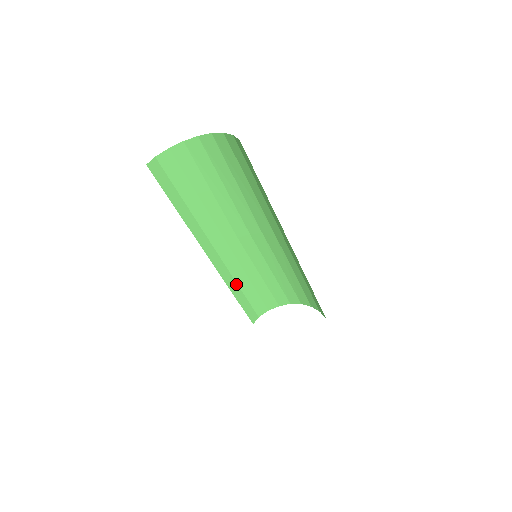
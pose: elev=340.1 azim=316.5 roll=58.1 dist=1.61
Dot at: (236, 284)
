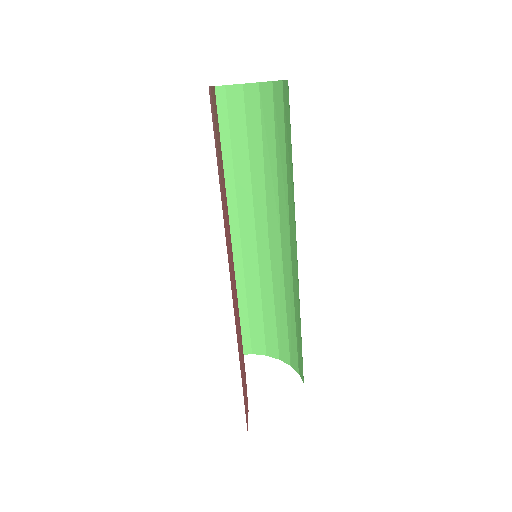
Dot at: (245, 293)
